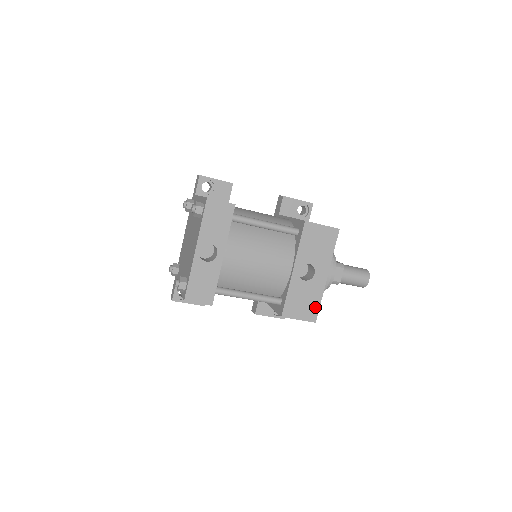
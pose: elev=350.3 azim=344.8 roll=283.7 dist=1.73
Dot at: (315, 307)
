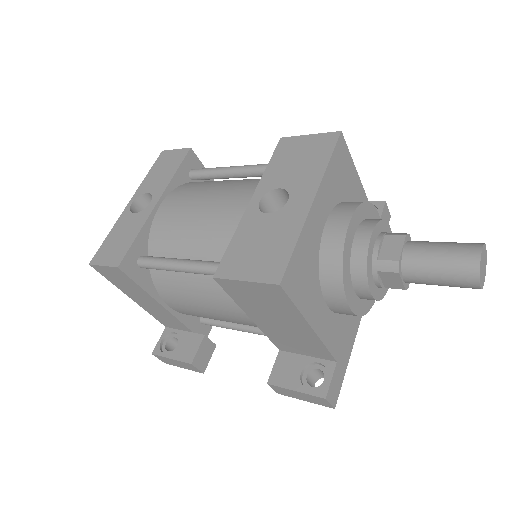
Dot at: (282, 255)
